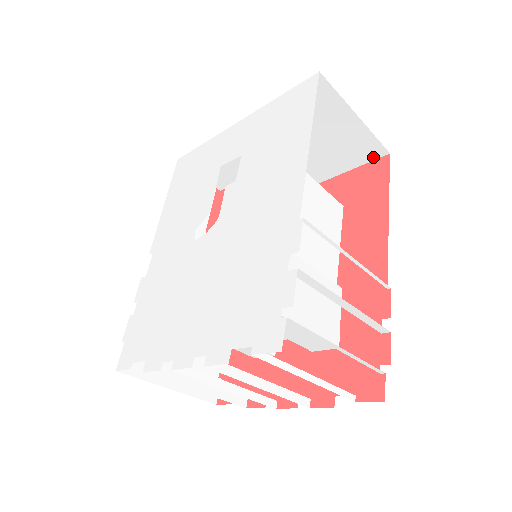
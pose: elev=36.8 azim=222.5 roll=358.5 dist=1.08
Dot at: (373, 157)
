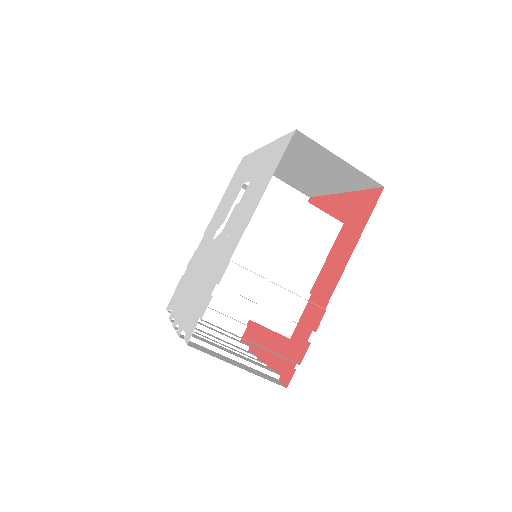
Dot at: (373, 186)
